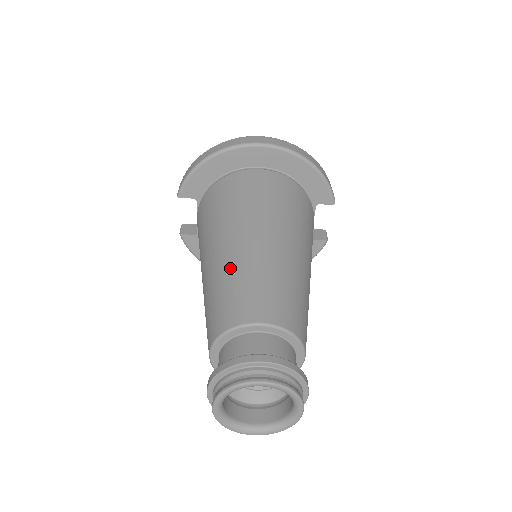
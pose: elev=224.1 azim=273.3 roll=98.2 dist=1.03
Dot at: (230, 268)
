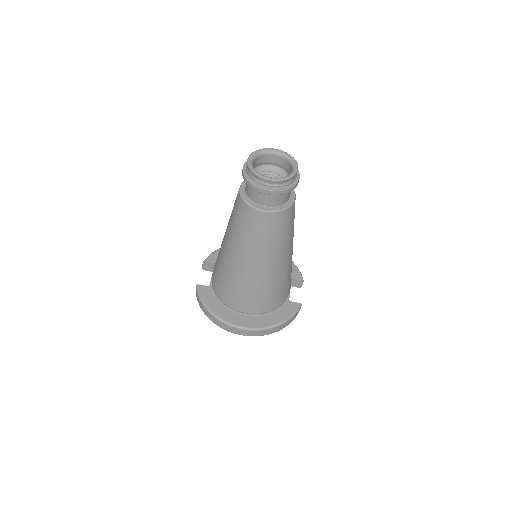
Dot at: occluded
